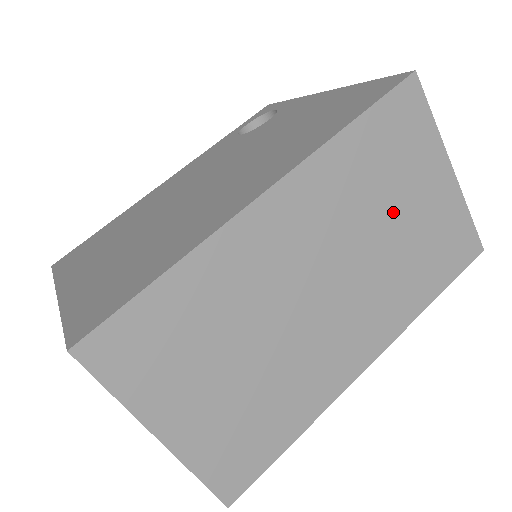
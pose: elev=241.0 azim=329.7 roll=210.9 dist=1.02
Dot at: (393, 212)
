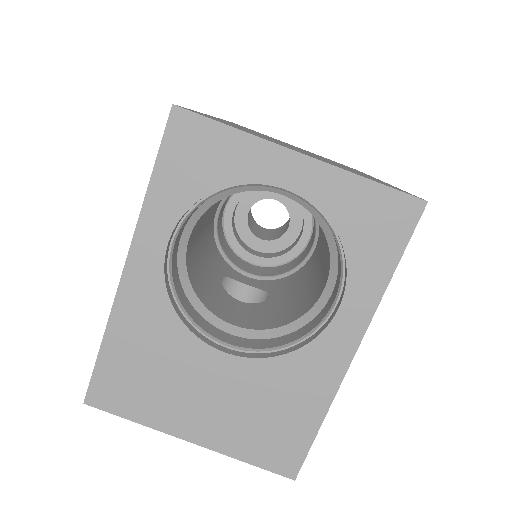
Dot at: occluded
